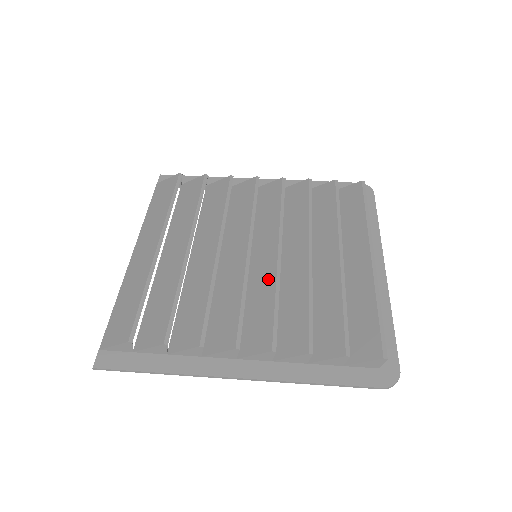
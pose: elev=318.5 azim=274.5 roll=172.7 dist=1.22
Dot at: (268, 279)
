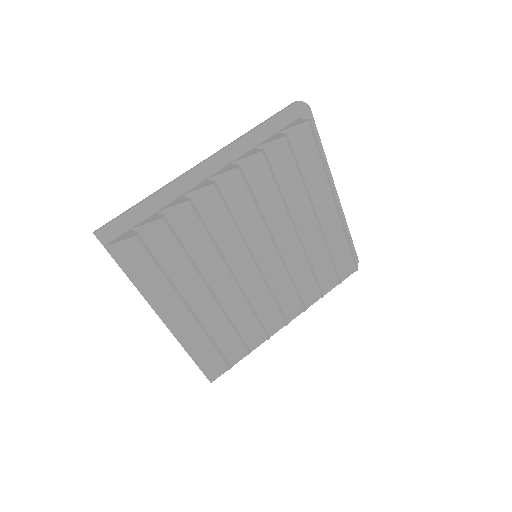
Dot at: (279, 272)
